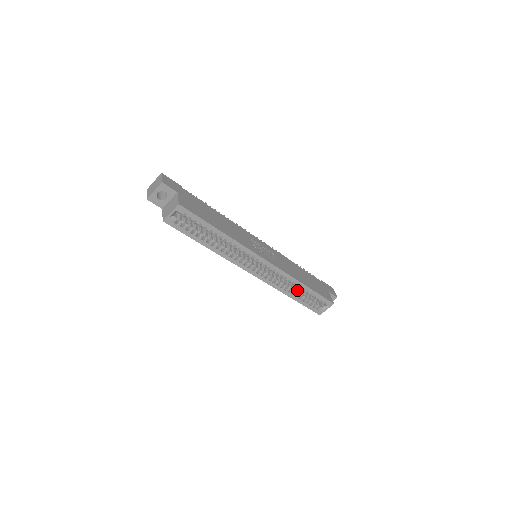
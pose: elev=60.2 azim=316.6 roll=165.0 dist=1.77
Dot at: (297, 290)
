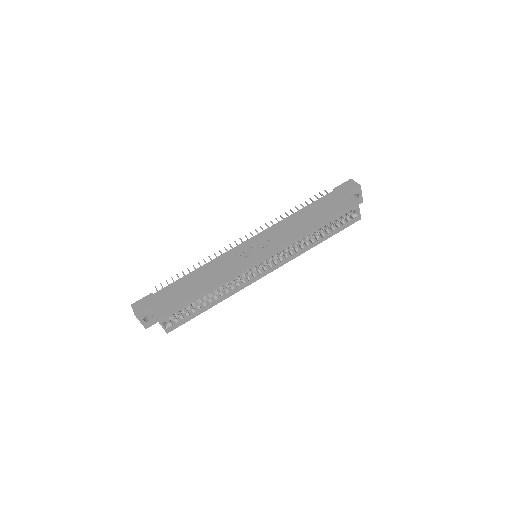
Dot at: occluded
